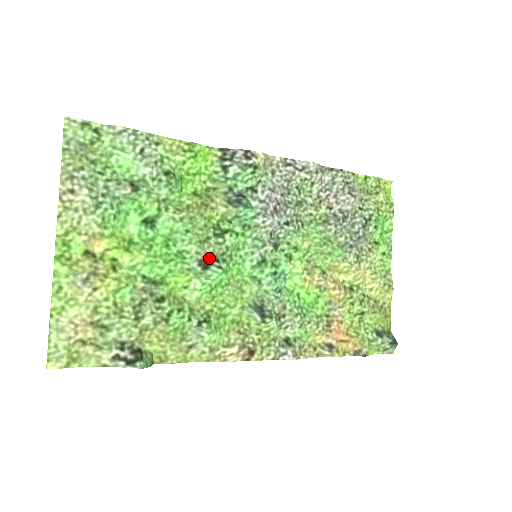
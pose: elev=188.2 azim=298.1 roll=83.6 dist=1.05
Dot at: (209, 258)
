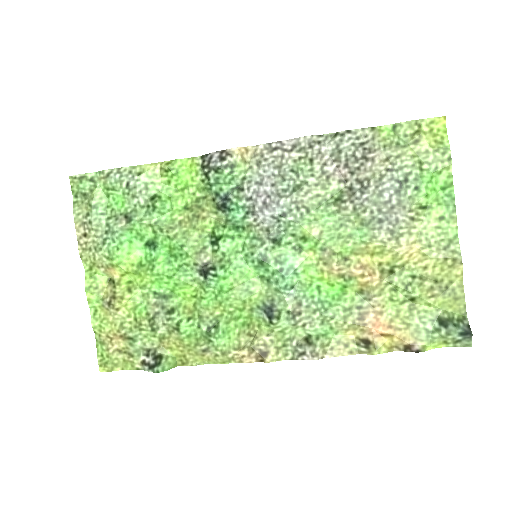
Dot at: (206, 267)
